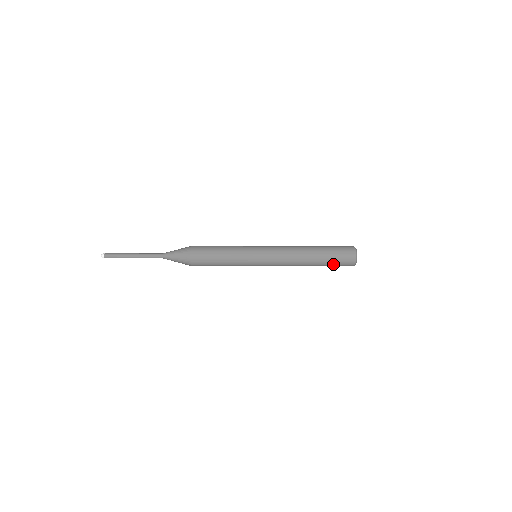
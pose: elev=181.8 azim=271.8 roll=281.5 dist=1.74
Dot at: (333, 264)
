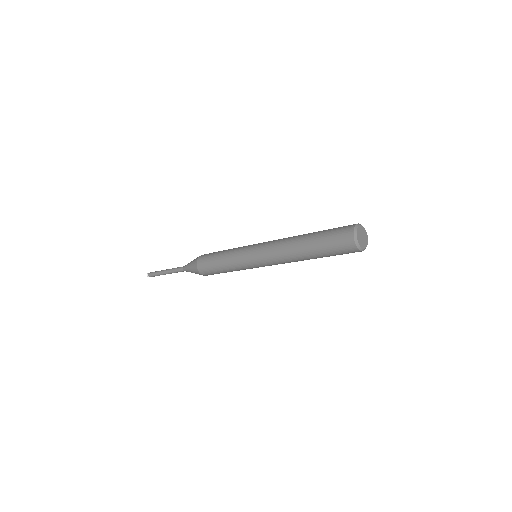
Dot at: (327, 241)
